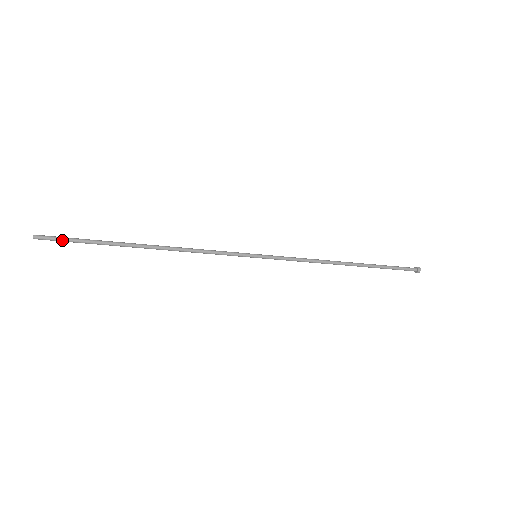
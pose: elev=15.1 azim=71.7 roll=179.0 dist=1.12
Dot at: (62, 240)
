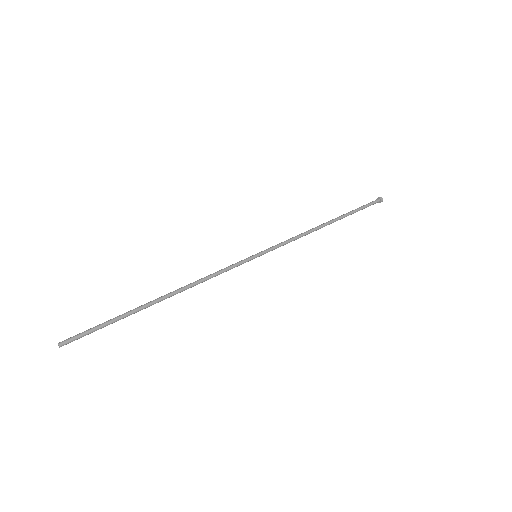
Dot at: occluded
